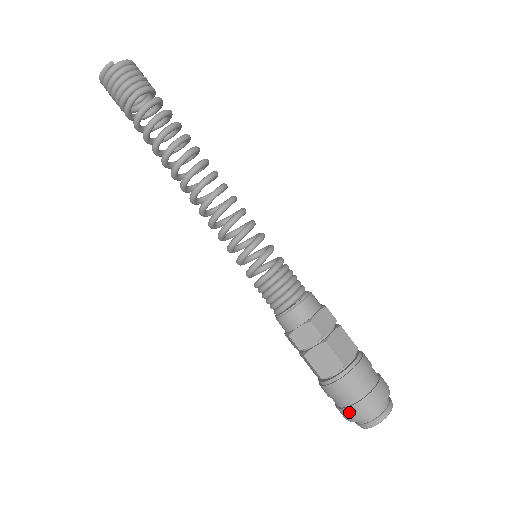
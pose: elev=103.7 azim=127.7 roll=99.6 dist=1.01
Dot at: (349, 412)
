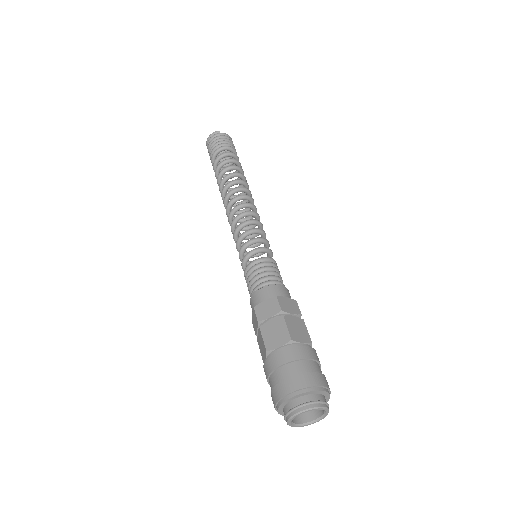
Dot at: (280, 388)
